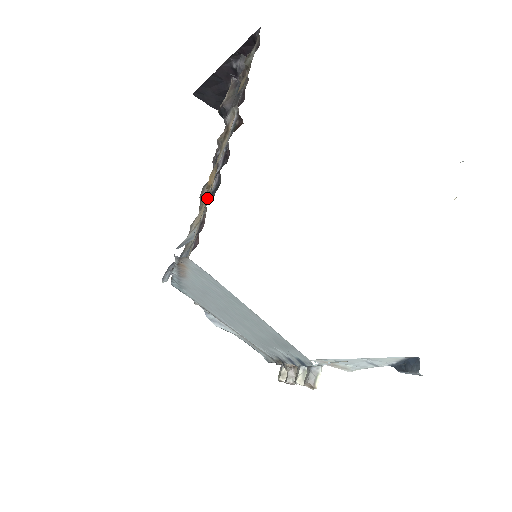
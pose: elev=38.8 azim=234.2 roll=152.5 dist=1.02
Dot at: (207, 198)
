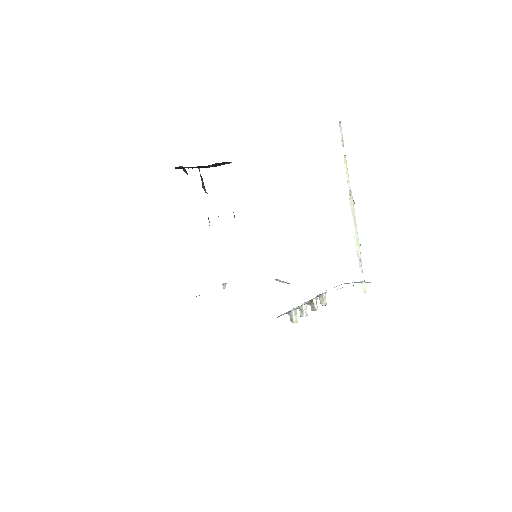
Dot at: occluded
